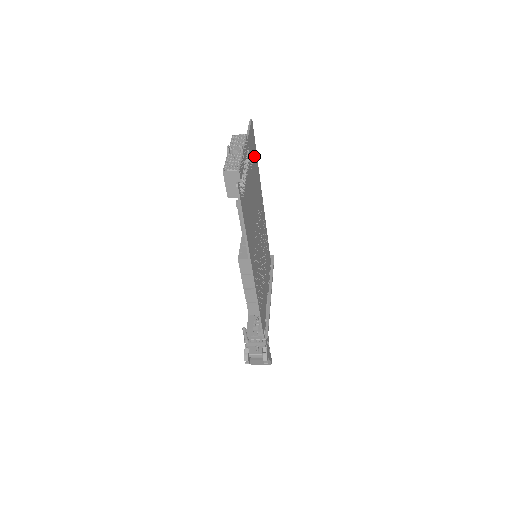
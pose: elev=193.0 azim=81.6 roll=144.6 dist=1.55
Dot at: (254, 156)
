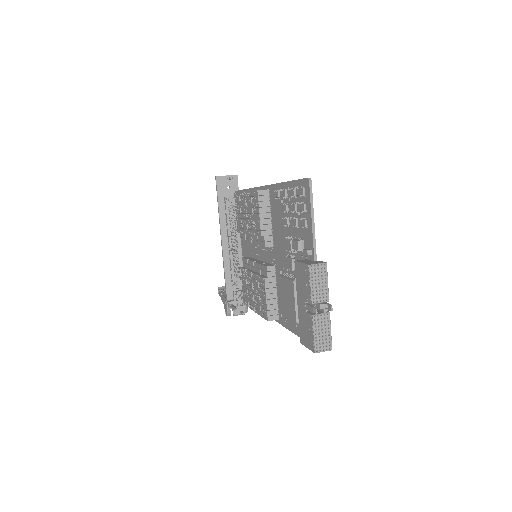
Dot at: occluded
